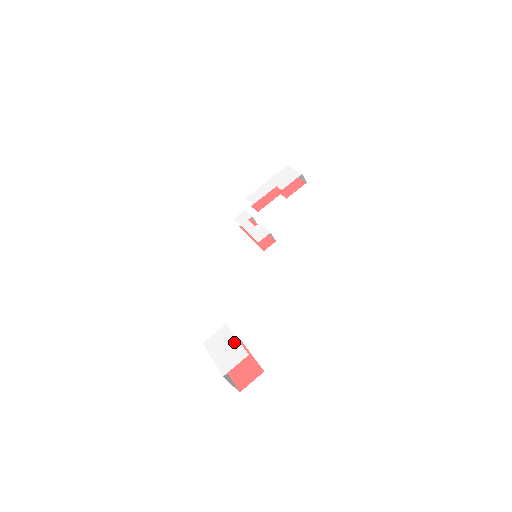
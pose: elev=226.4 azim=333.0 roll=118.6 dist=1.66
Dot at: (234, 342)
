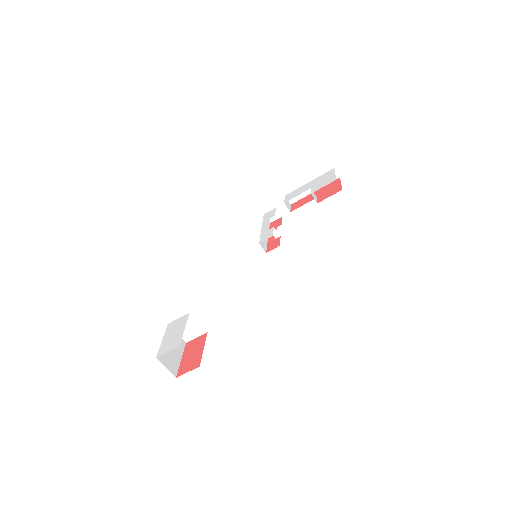
Dot at: (181, 331)
